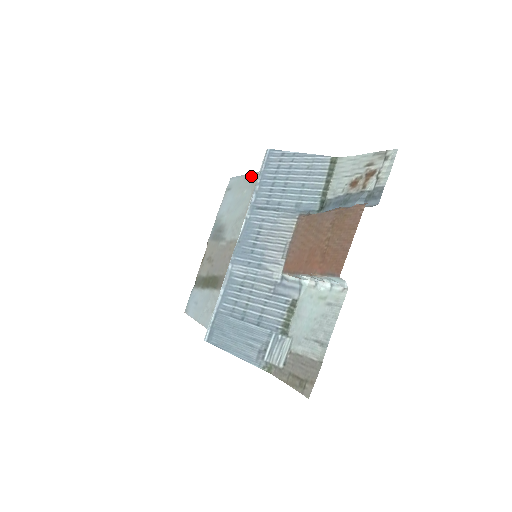
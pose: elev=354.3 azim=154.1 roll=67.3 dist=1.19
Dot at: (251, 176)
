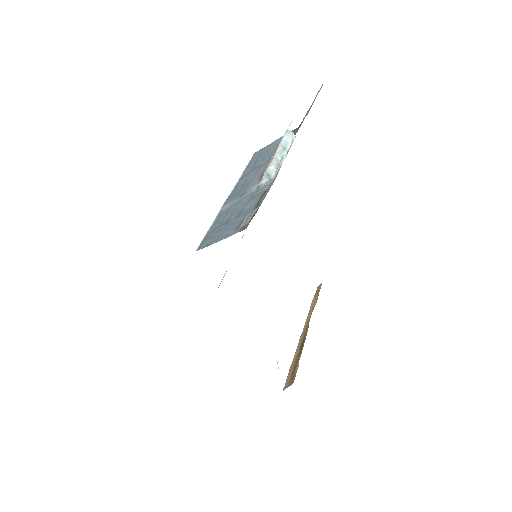
Dot at: occluded
